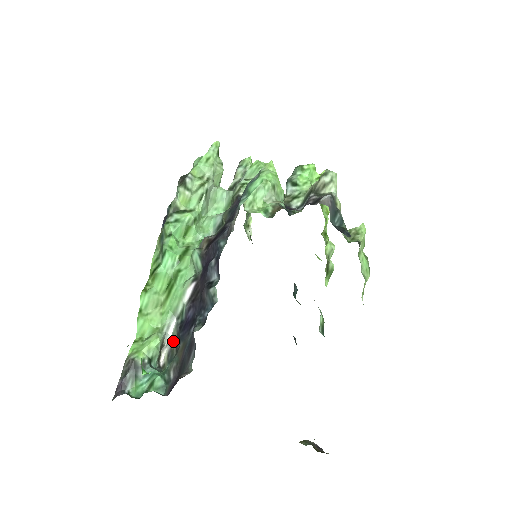
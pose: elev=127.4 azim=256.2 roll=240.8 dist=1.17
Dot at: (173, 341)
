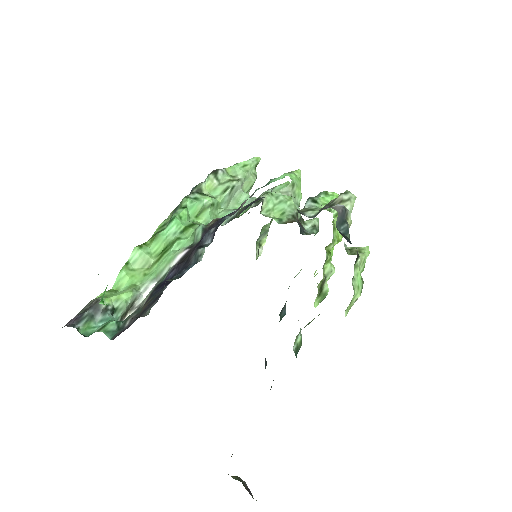
Dot at: (144, 300)
